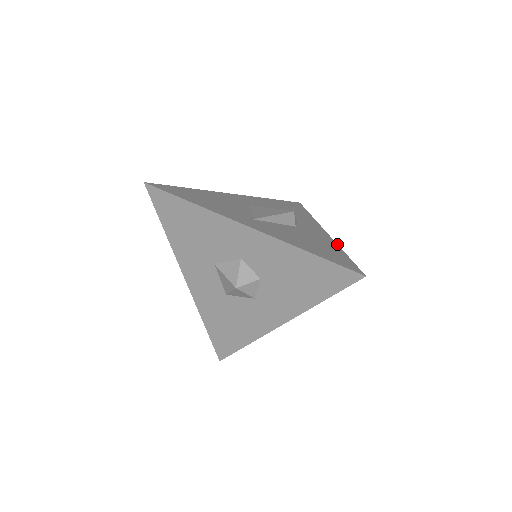
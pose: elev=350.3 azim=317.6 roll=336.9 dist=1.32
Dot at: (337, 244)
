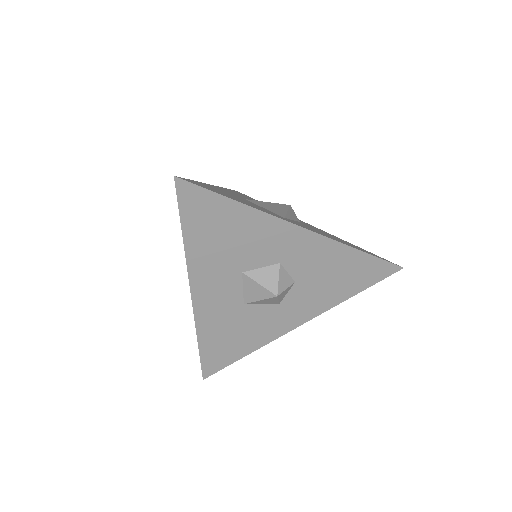
Dot at: occluded
